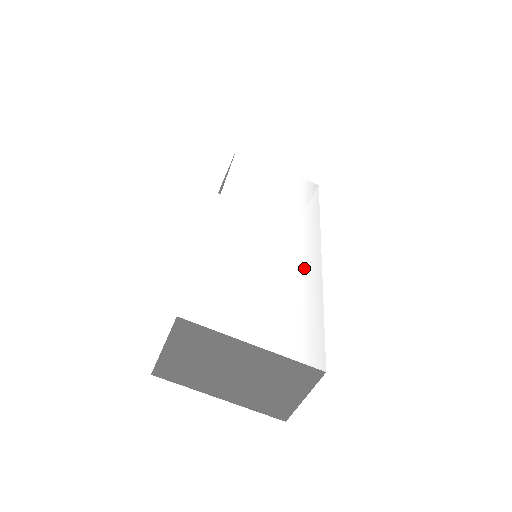
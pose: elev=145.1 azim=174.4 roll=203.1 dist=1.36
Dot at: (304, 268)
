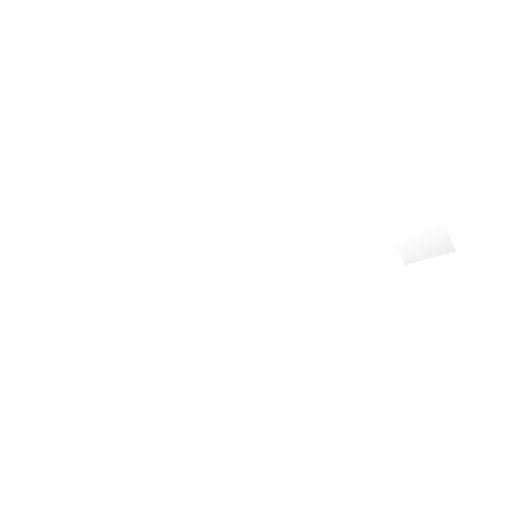
Dot at: (243, 317)
